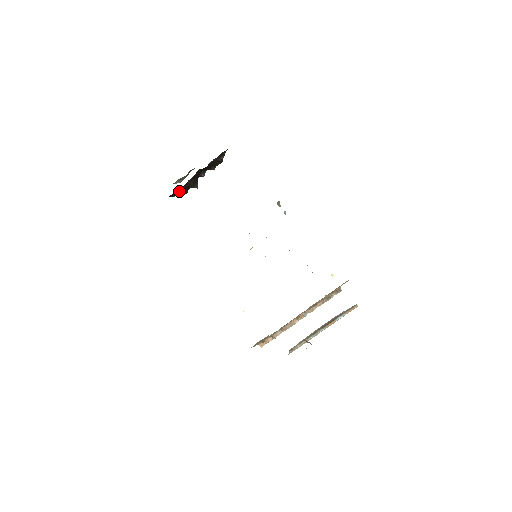
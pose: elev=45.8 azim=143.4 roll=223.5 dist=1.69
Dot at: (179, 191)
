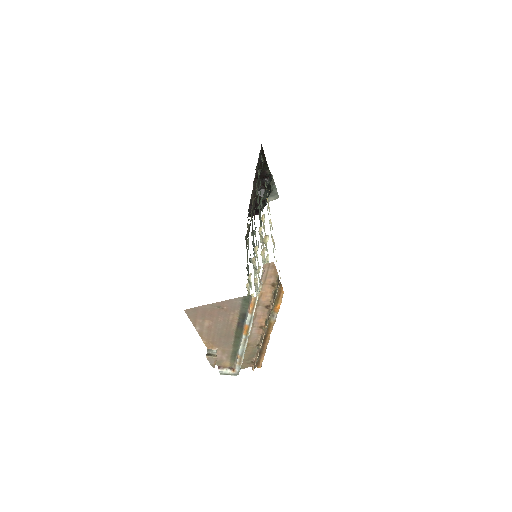
Dot at: (254, 207)
